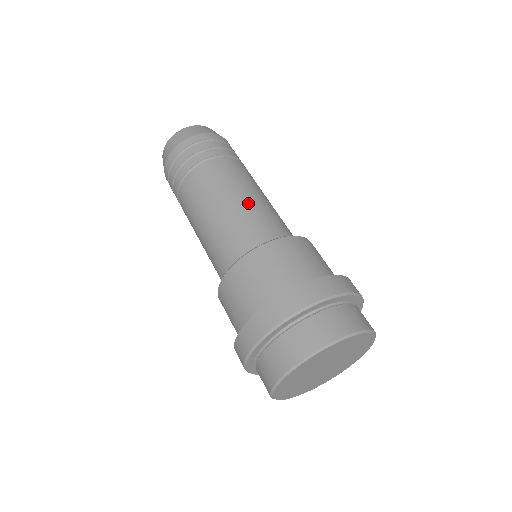
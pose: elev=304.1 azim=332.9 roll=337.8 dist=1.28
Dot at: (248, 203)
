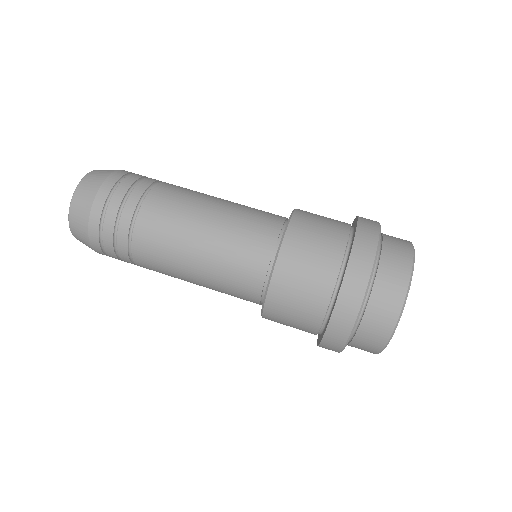
Dot at: (220, 222)
